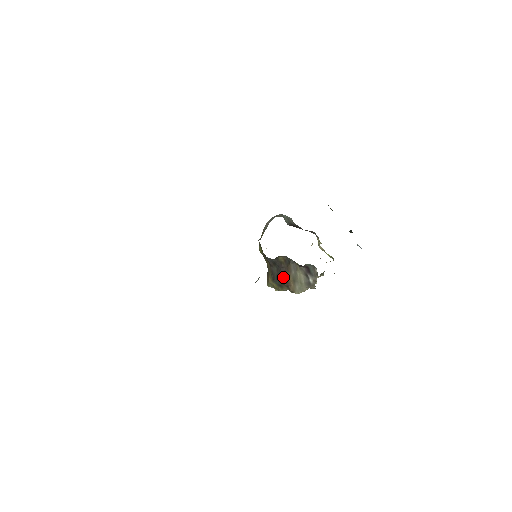
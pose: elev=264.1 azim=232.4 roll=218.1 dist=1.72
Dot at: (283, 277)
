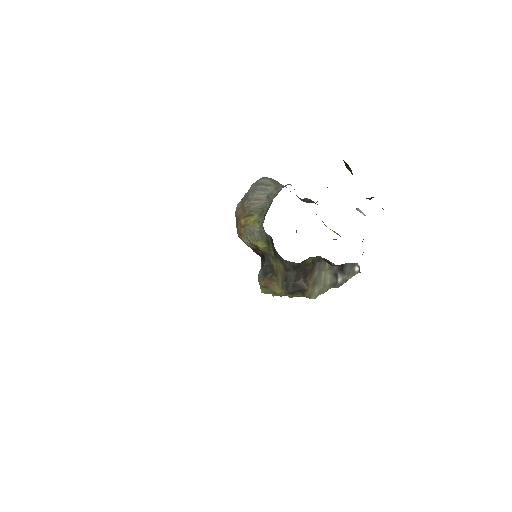
Dot at: (305, 284)
